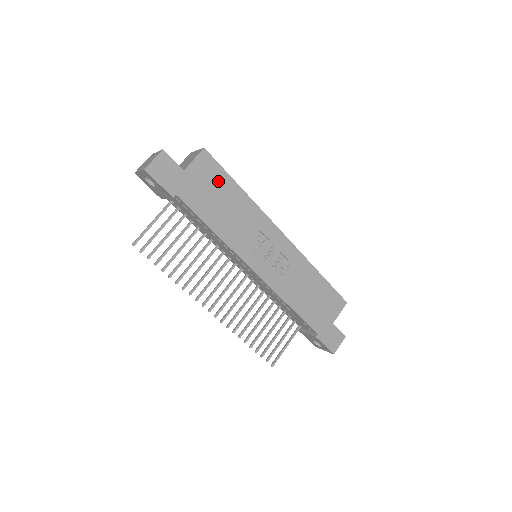
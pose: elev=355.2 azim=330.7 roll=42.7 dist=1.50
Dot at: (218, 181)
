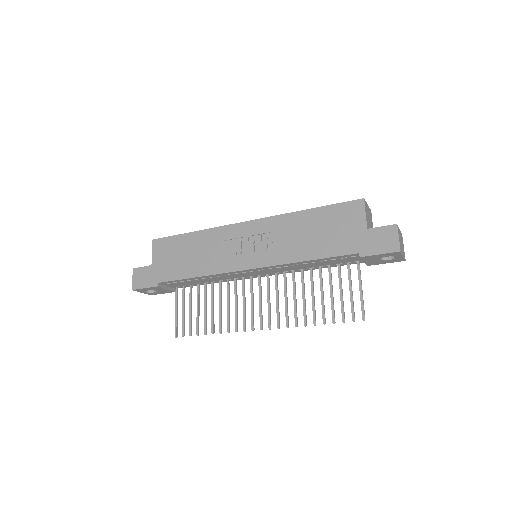
Dot at: (175, 246)
